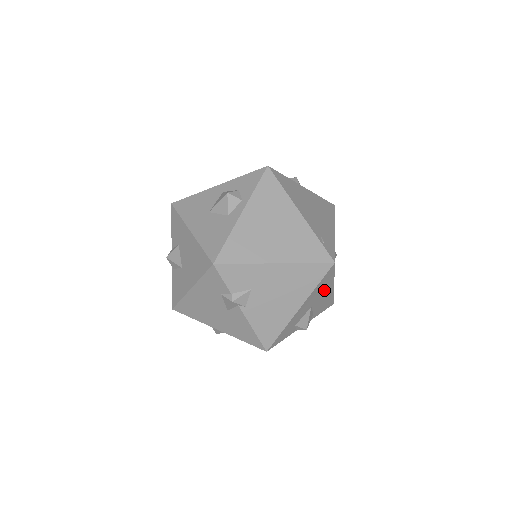
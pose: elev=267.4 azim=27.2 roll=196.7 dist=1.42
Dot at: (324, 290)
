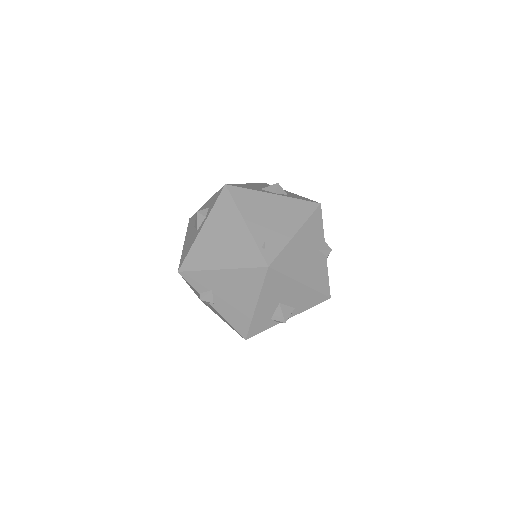
Dot at: (286, 289)
